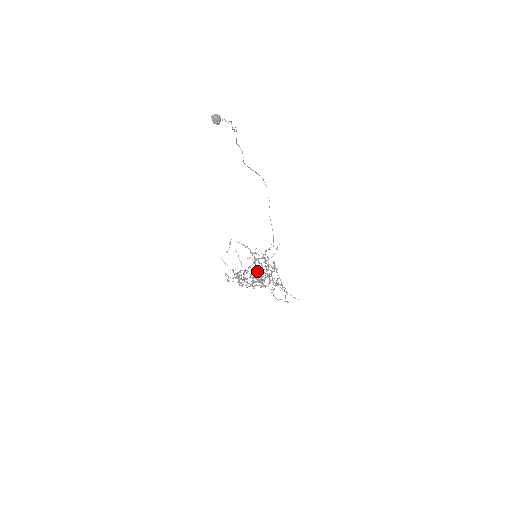
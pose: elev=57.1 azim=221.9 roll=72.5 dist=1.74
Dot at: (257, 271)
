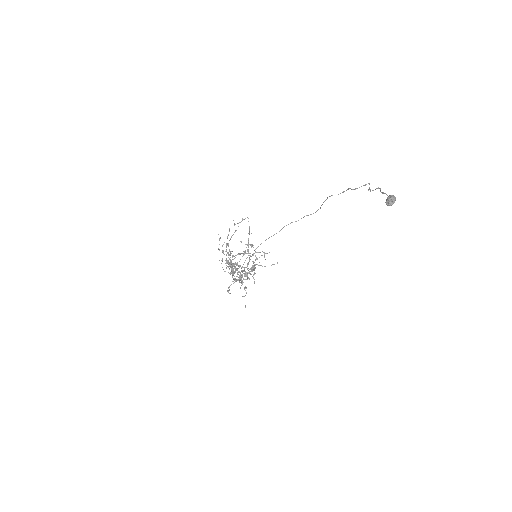
Dot at: (249, 273)
